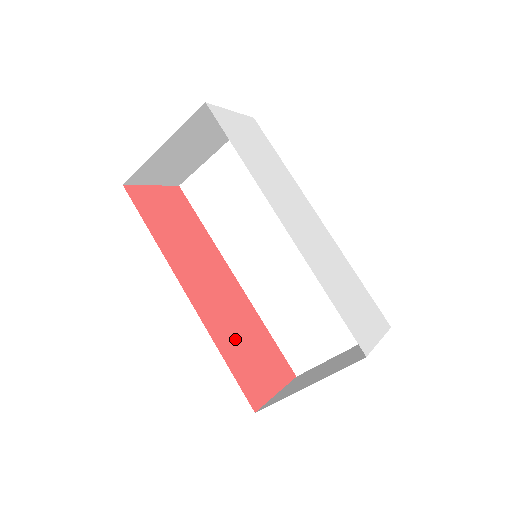
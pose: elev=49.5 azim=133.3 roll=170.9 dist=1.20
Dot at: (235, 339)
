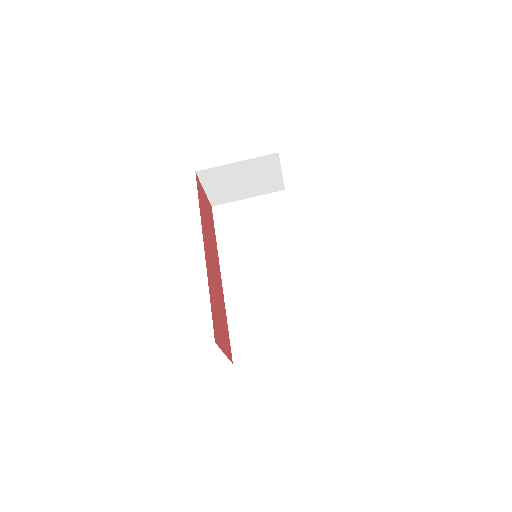
Dot at: (215, 300)
